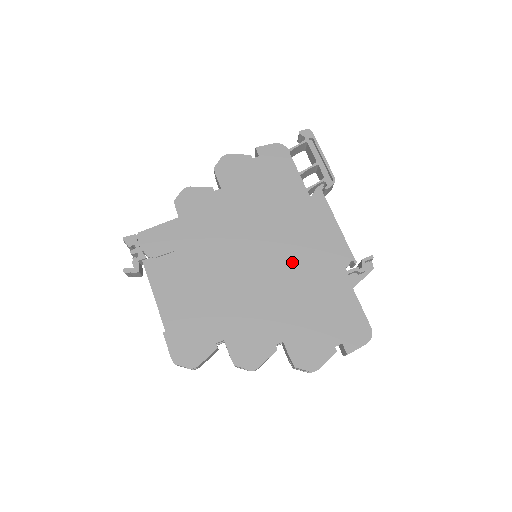
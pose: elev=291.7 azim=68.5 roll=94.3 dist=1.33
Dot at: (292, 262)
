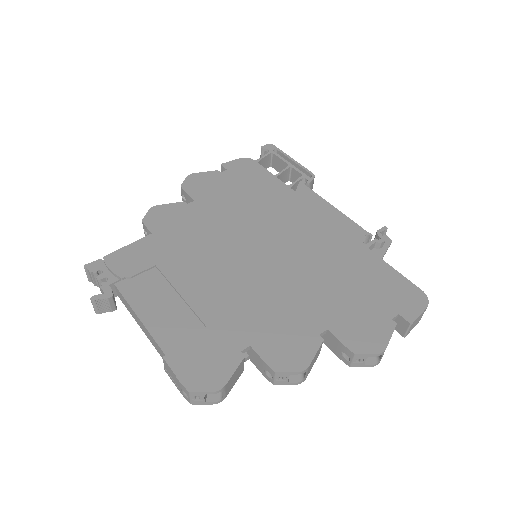
Dot at: (301, 248)
